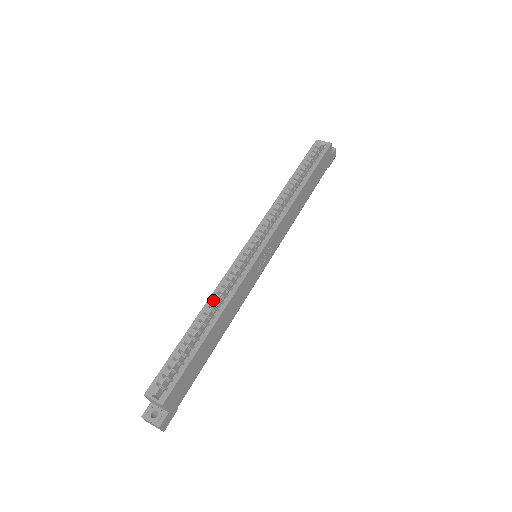
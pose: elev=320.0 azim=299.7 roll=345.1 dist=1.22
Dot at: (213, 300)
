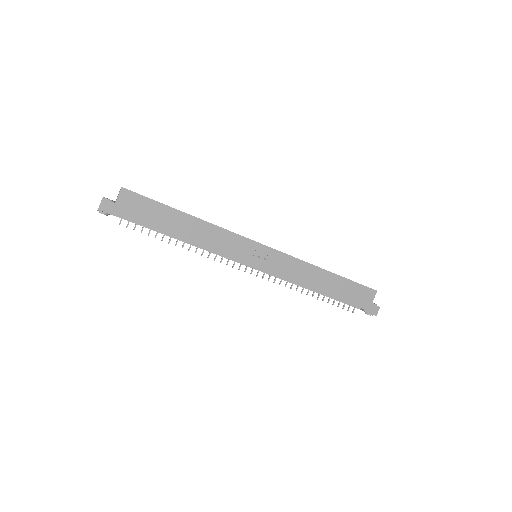
Dot at: occluded
